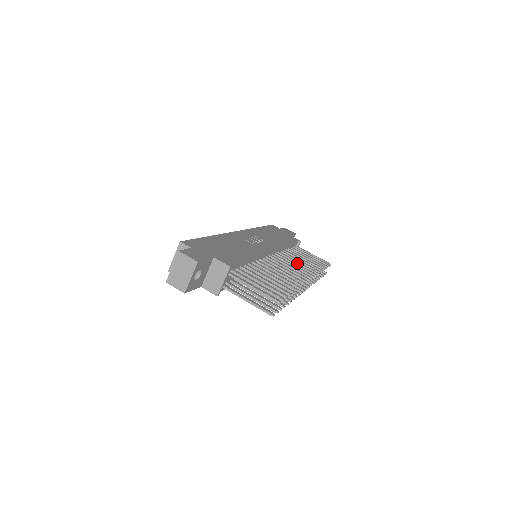
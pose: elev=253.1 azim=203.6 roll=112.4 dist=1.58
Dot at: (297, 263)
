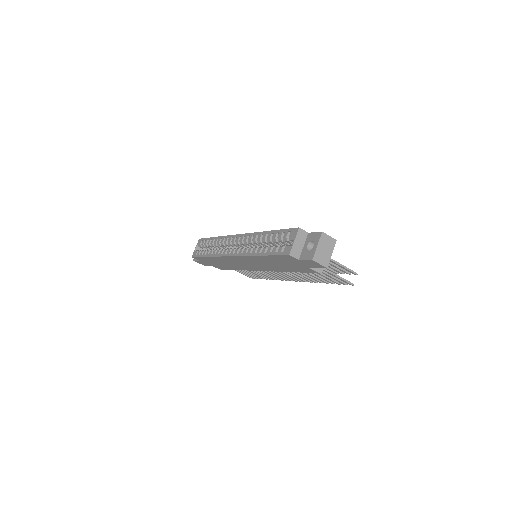
Dot at: occluded
